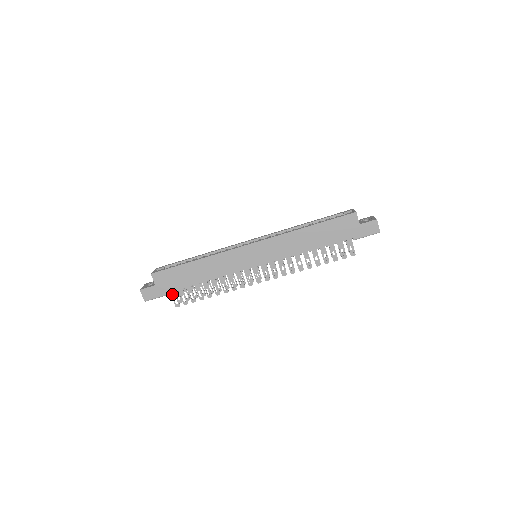
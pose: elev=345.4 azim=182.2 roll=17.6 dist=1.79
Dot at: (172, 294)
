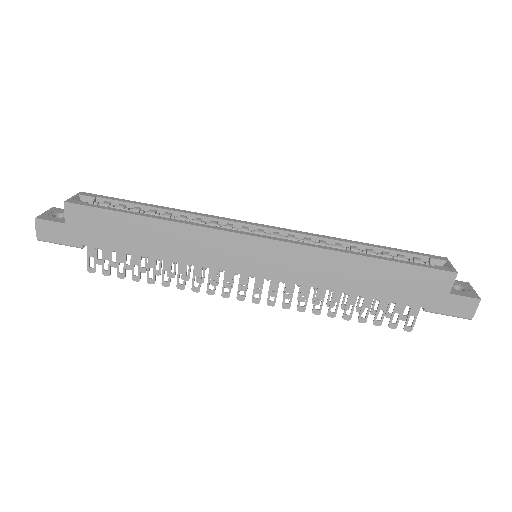
Dot at: (89, 249)
